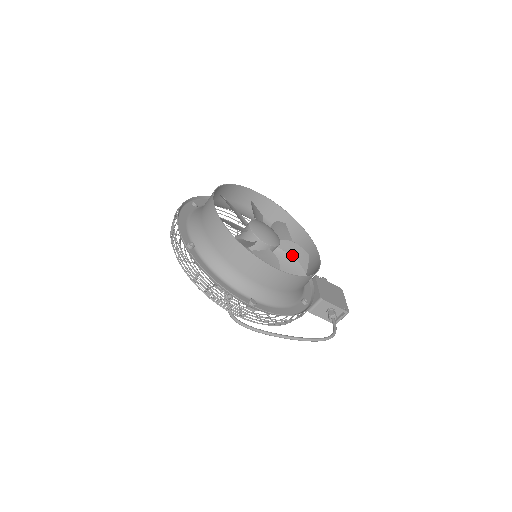
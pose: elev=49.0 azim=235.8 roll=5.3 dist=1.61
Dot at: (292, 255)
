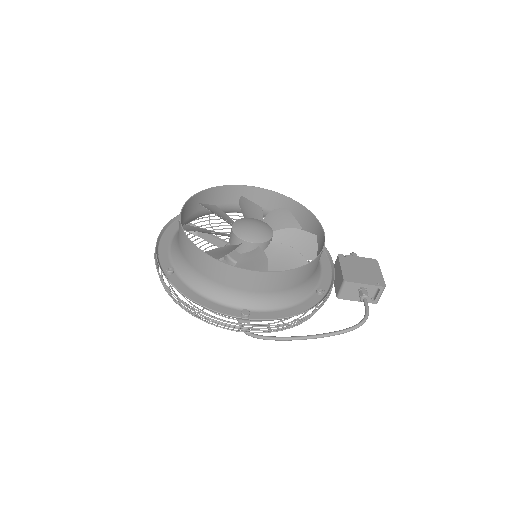
Dot at: (295, 243)
